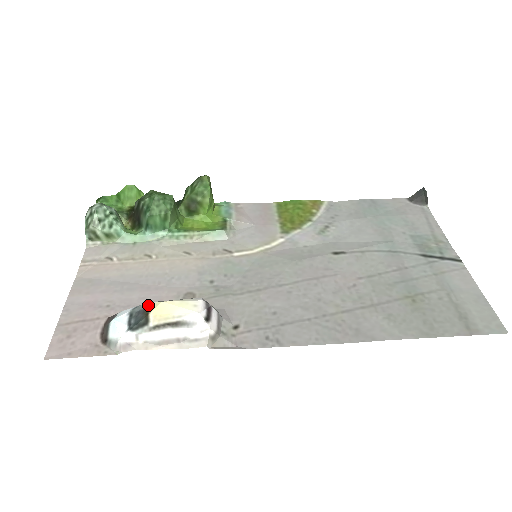
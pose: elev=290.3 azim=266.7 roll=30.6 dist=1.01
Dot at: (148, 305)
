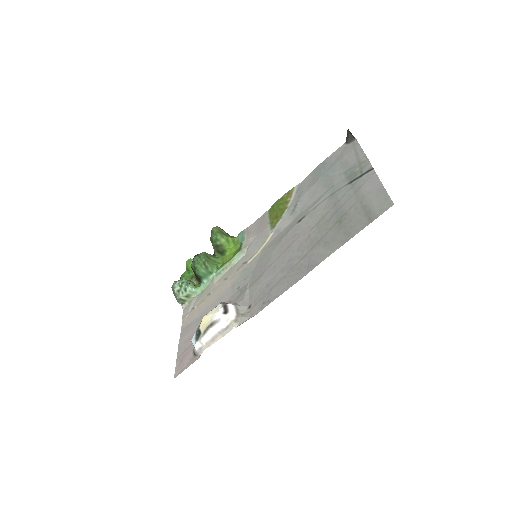
Dot at: (200, 323)
